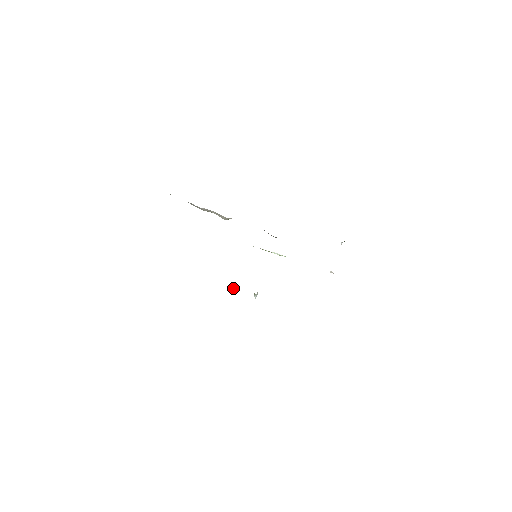
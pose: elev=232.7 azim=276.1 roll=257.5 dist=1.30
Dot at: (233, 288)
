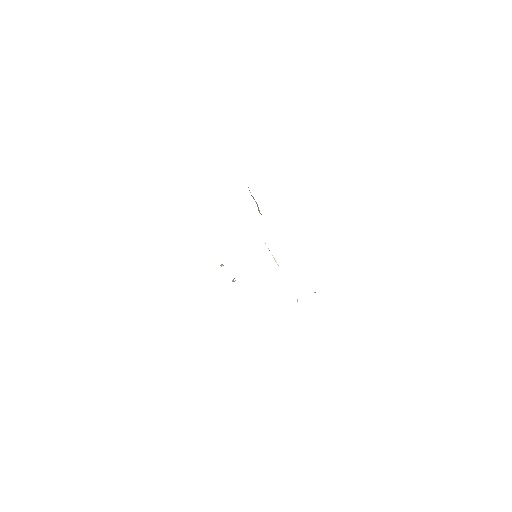
Dot at: occluded
